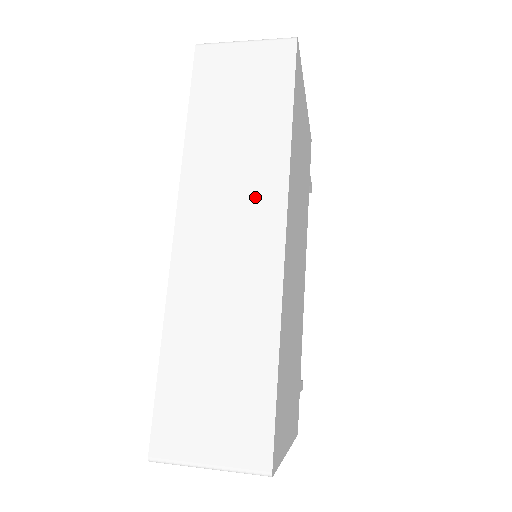
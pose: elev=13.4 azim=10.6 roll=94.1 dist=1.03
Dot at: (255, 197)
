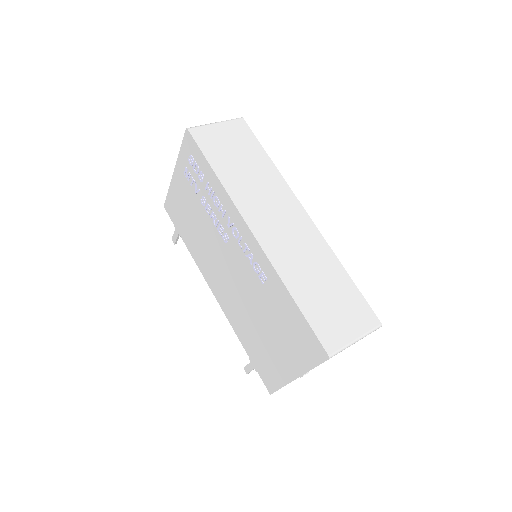
Dot at: (281, 201)
